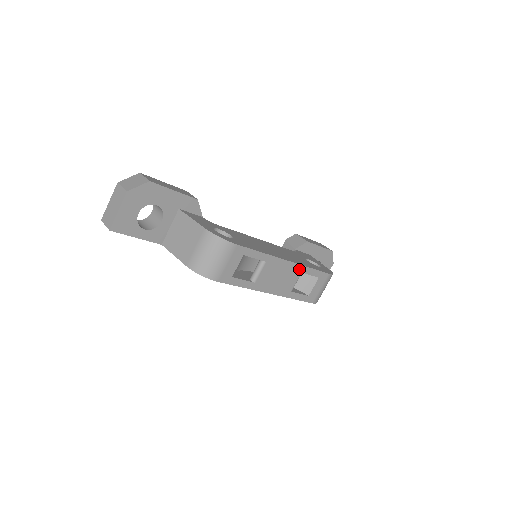
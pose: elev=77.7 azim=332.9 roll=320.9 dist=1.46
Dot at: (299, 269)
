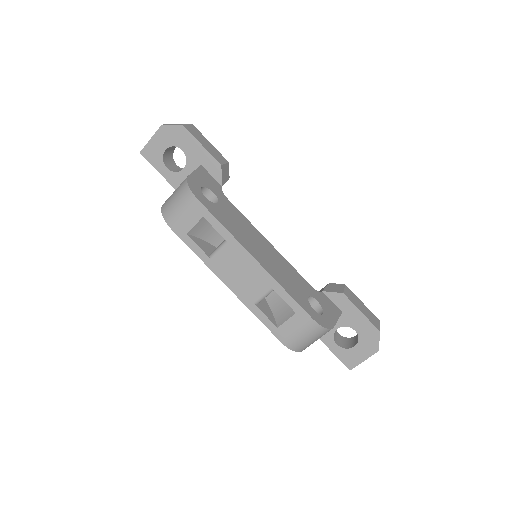
Dot at: (269, 281)
